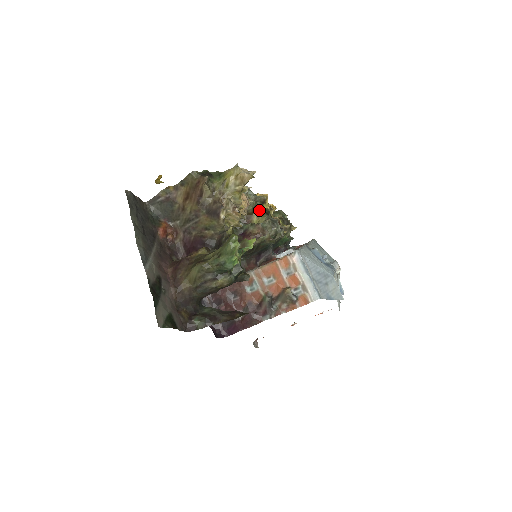
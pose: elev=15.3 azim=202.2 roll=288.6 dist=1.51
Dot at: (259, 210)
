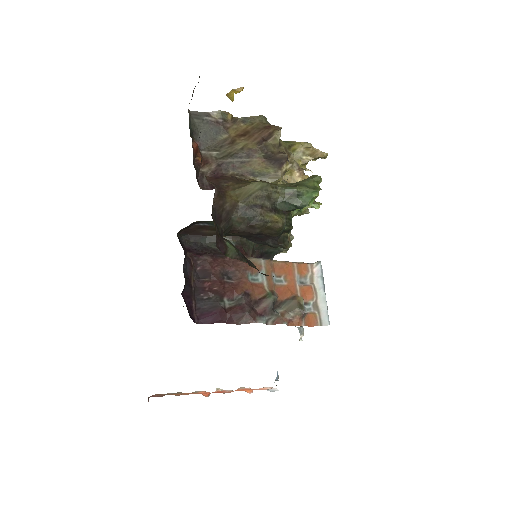
Dot at: occluded
